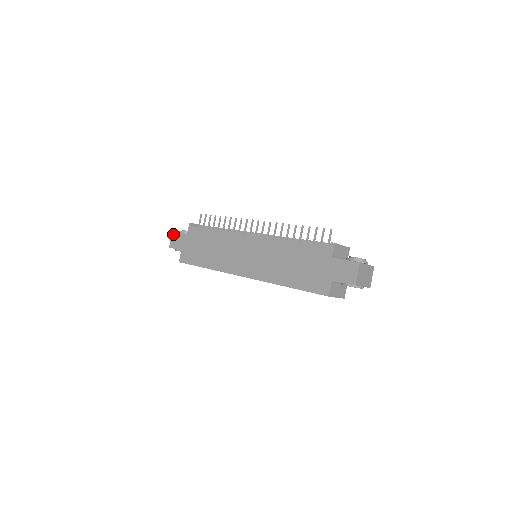
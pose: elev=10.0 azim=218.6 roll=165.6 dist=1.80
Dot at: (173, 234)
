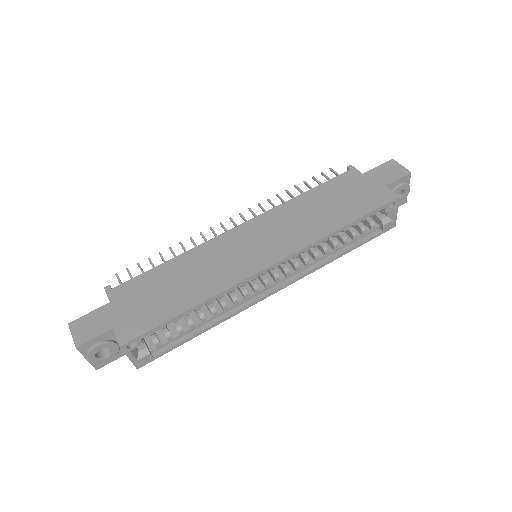
Dot at: (73, 324)
